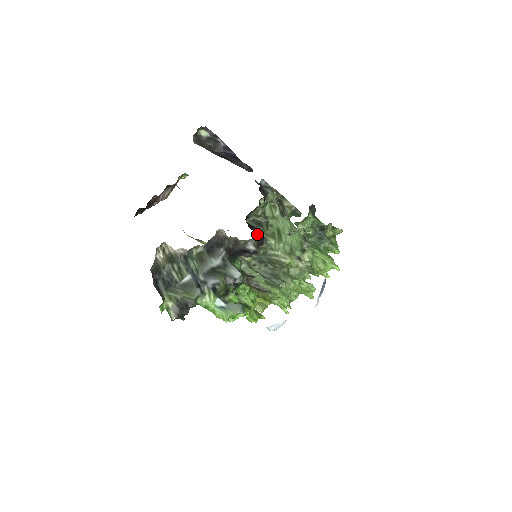
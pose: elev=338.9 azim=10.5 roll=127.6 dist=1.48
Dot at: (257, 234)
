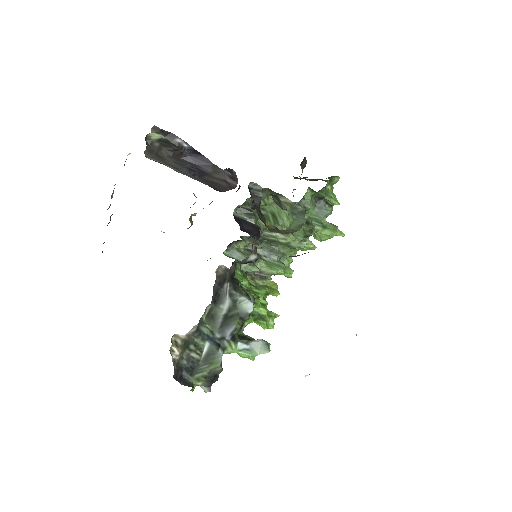
Dot at: (253, 236)
